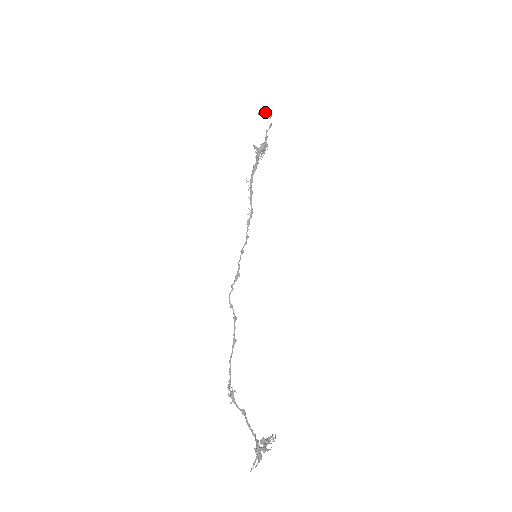
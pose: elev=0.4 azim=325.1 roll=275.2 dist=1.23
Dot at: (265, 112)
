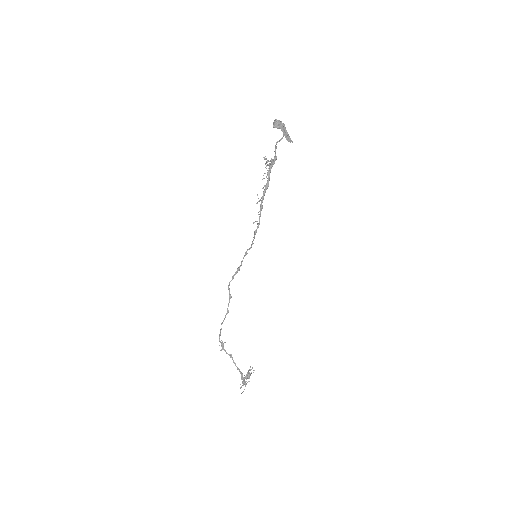
Dot at: (284, 134)
